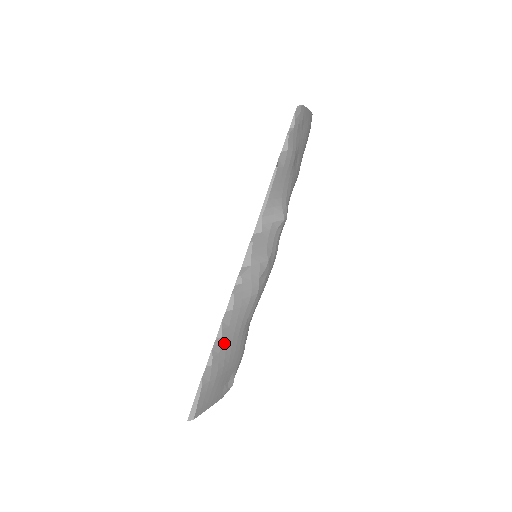
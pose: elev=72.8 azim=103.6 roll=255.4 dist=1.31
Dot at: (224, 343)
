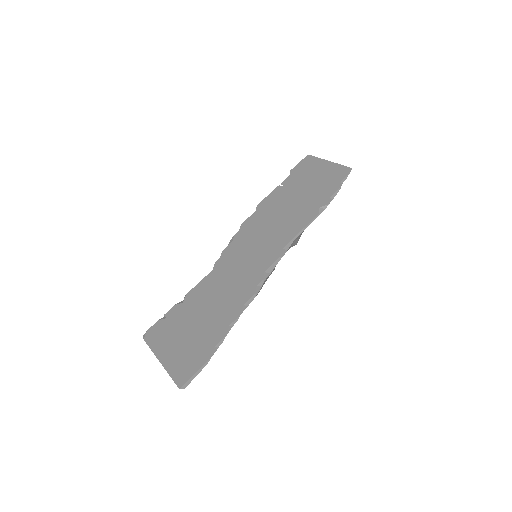
Dot at: occluded
